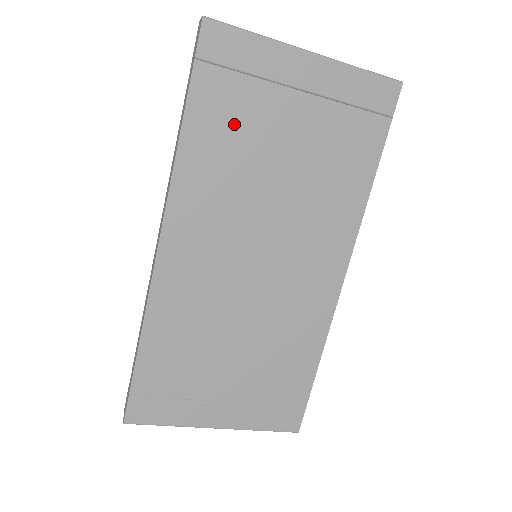
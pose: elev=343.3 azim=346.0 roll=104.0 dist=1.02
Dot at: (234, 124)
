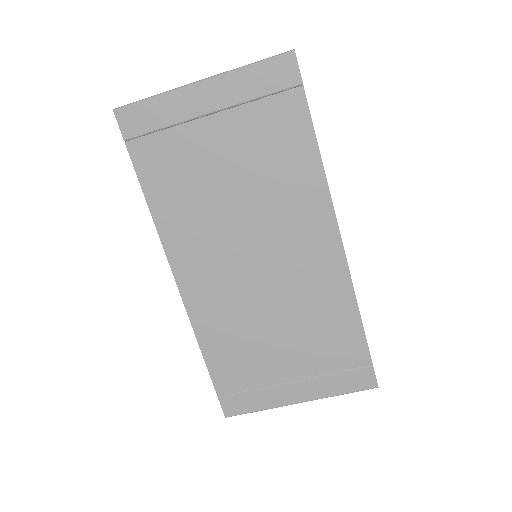
Dot at: (177, 169)
